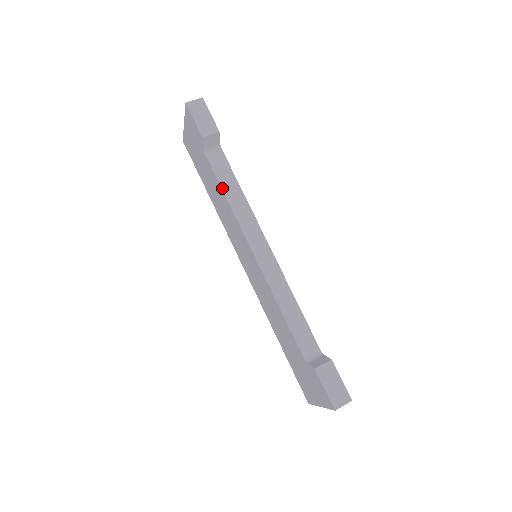
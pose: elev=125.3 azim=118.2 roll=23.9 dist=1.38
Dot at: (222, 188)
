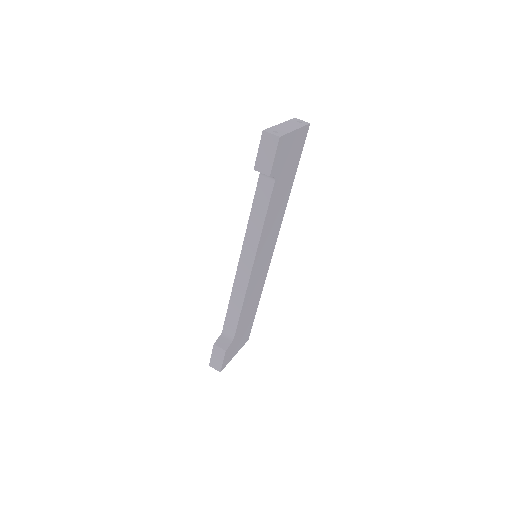
Dot at: (252, 208)
